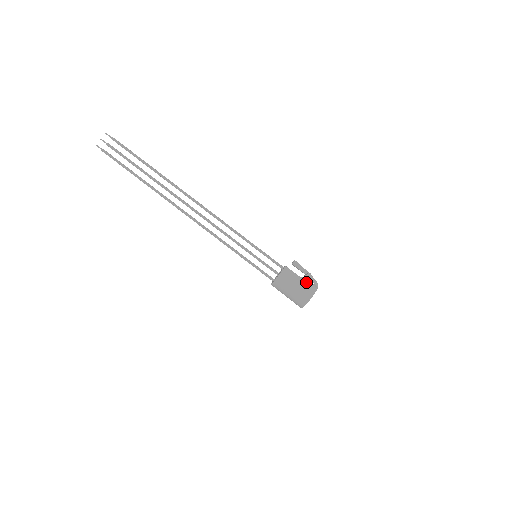
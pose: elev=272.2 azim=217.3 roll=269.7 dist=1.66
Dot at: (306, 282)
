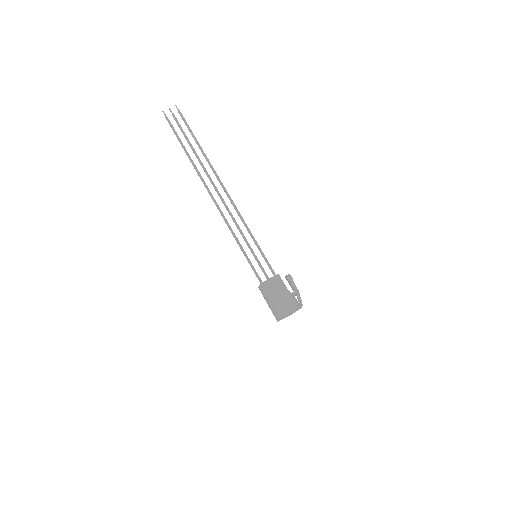
Dot at: (292, 296)
